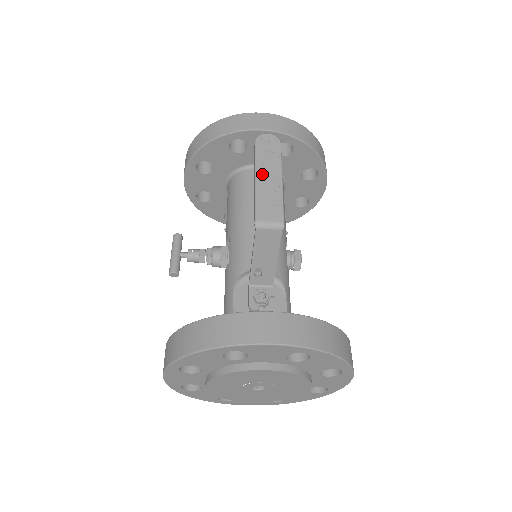
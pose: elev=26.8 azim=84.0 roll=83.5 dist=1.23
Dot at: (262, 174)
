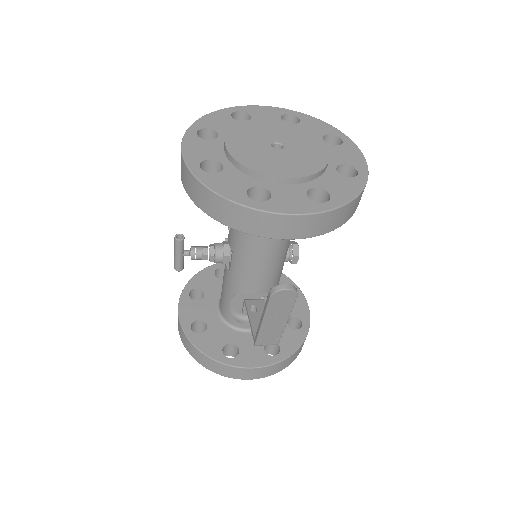
Dot at: (269, 320)
